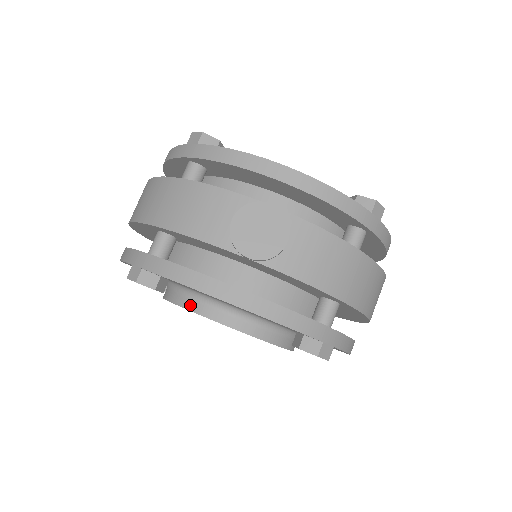
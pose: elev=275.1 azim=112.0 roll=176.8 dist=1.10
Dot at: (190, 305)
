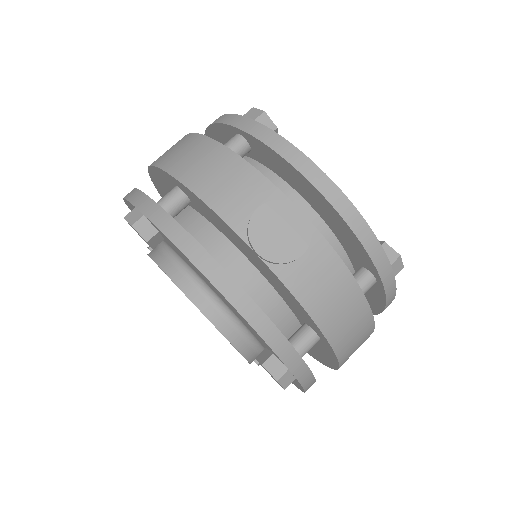
Dot at: (173, 273)
